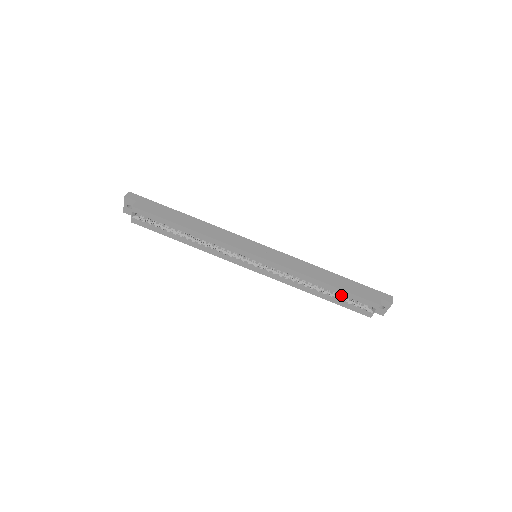
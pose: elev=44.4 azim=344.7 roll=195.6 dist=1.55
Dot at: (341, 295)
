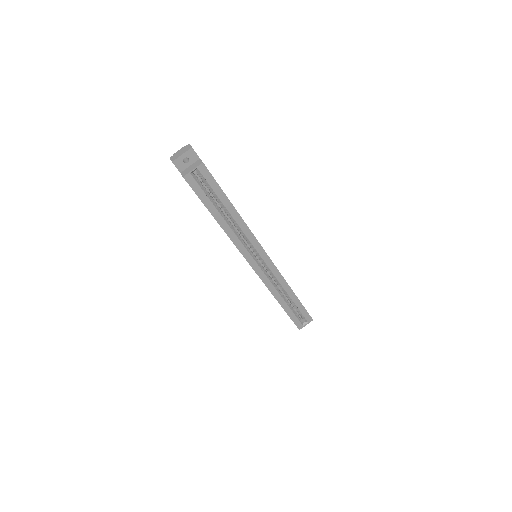
Dot at: (292, 307)
